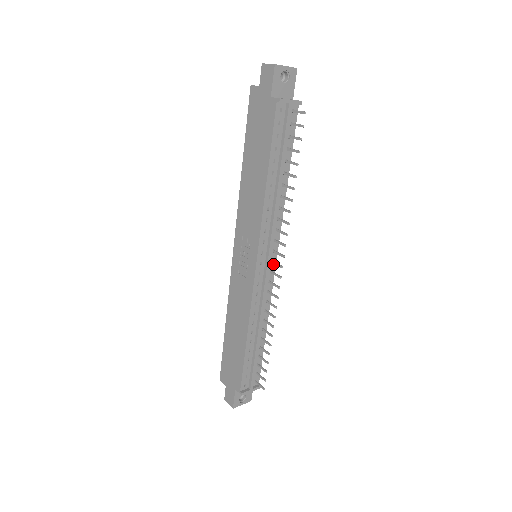
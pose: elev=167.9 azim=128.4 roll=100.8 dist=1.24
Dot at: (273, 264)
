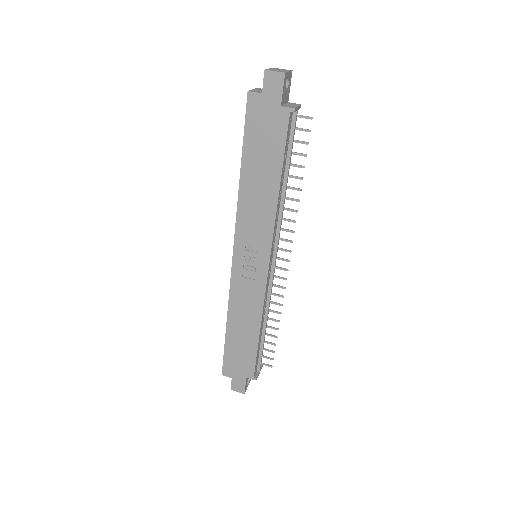
Dot at: occluded
